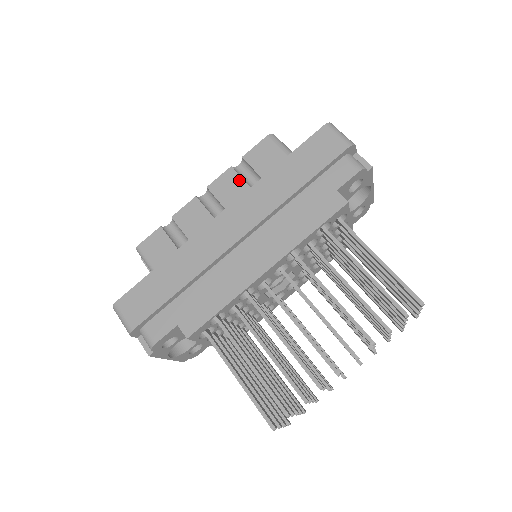
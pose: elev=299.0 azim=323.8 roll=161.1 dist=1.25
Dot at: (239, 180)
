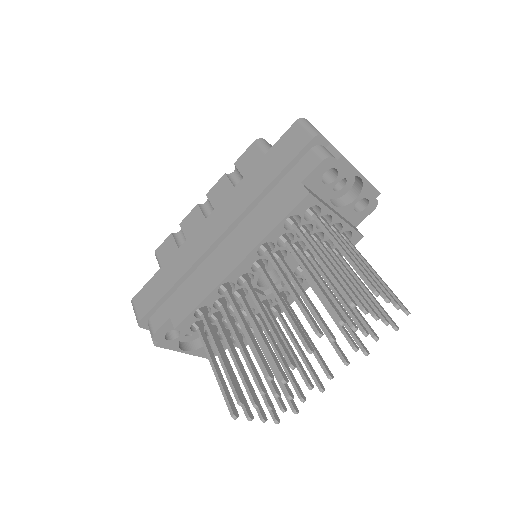
Dot at: (229, 185)
